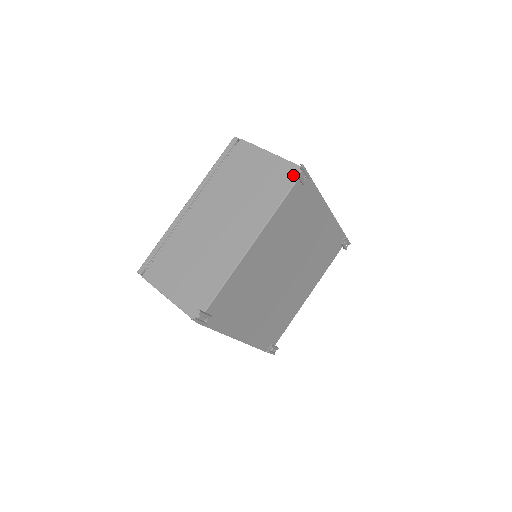
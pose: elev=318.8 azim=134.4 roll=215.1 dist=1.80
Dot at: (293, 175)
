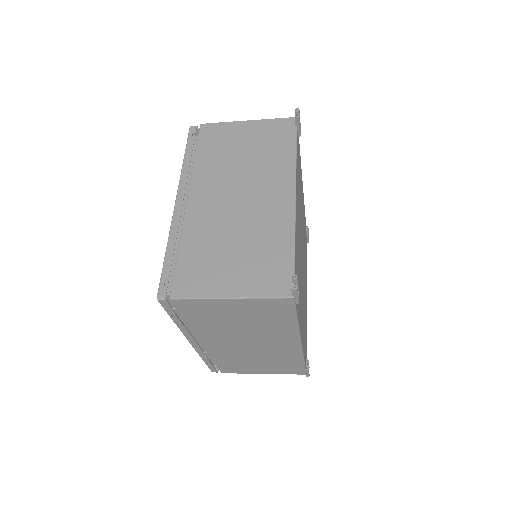
Dot at: (289, 126)
